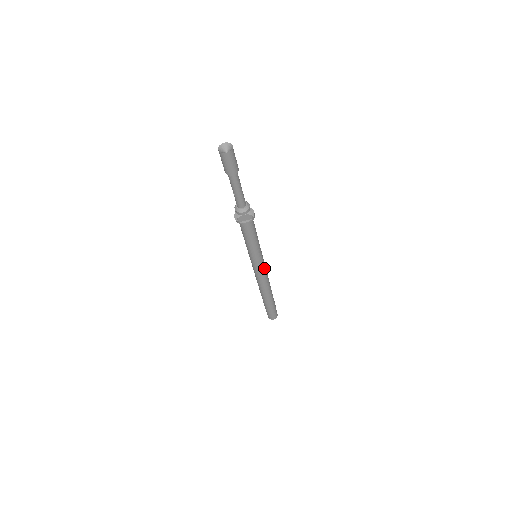
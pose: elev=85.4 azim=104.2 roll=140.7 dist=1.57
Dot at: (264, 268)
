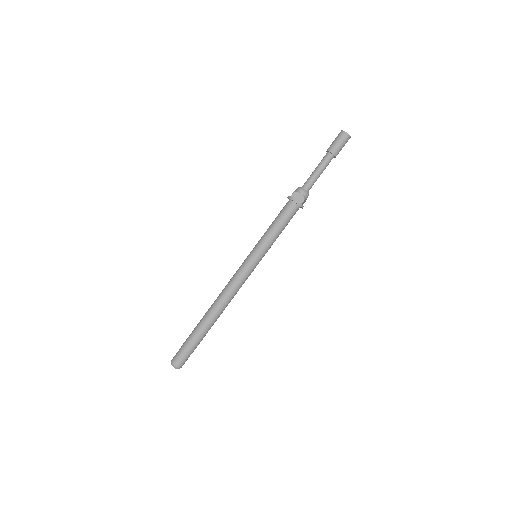
Dot at: (247, 275)
